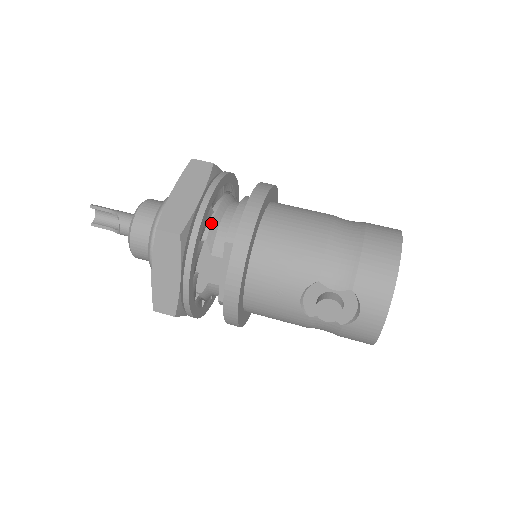
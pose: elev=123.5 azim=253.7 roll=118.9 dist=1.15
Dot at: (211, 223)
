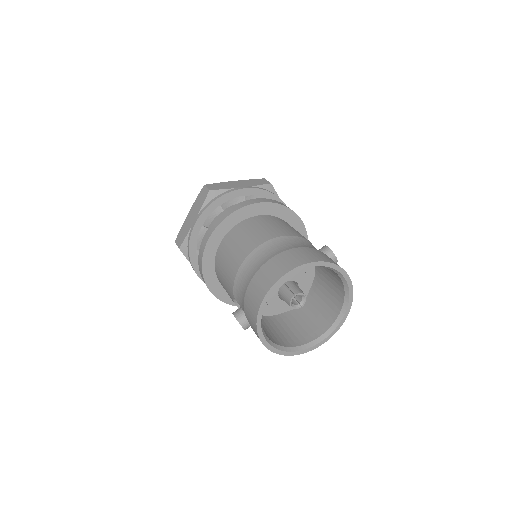
Dot at: occluded
